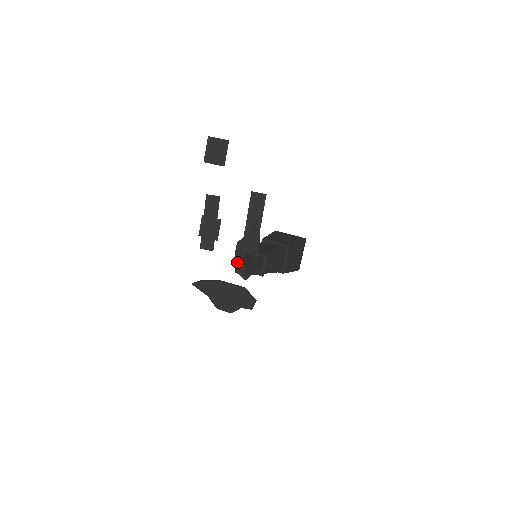
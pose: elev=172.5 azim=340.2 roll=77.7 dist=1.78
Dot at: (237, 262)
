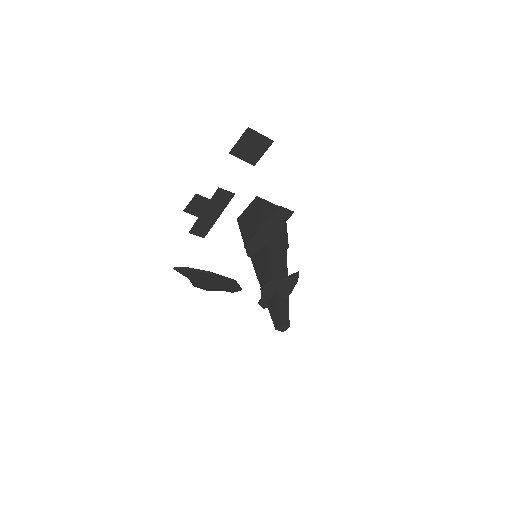
Dot at: (281, 323)
